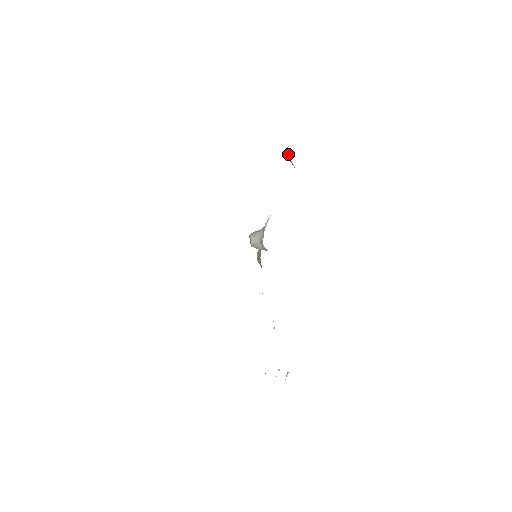
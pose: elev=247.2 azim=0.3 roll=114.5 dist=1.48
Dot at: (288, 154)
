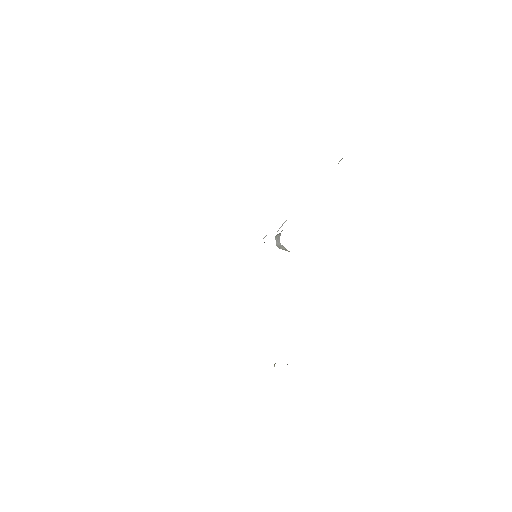
Dot at: occluded
